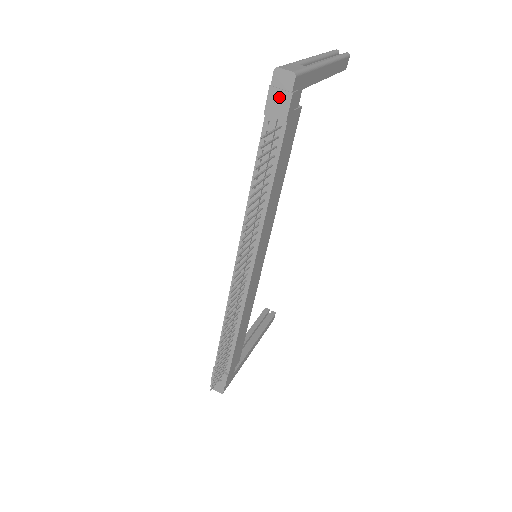
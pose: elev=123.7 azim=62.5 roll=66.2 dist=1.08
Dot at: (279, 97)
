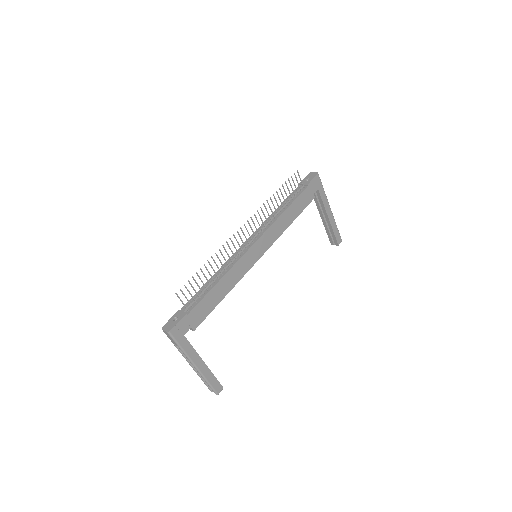
Dot at: occluded
